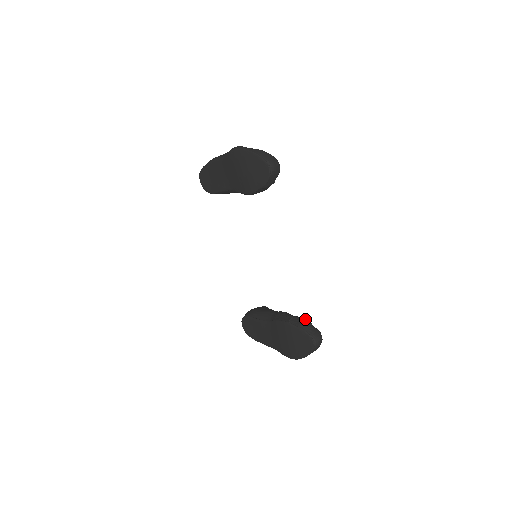
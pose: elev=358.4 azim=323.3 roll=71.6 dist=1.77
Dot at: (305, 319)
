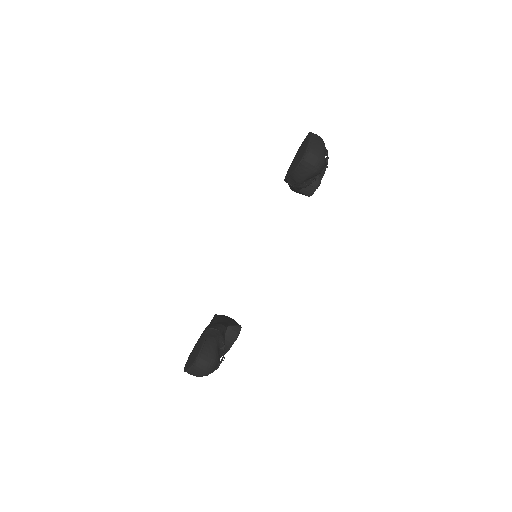
Dot at: (223, 342)
